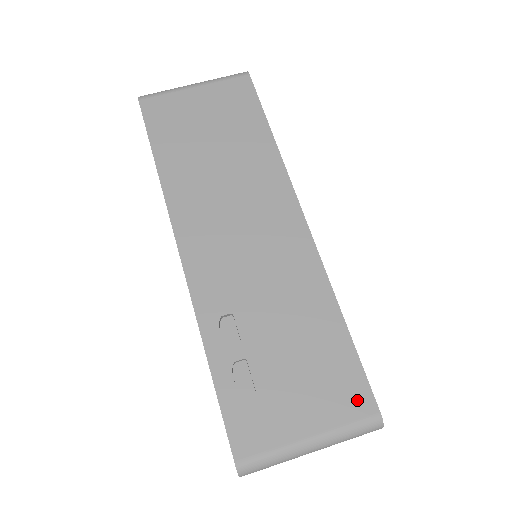
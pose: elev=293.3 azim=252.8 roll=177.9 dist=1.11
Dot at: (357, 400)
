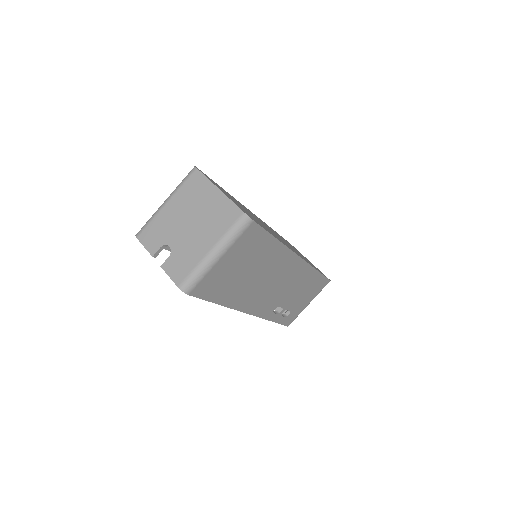
Dot at: (323, 285)
